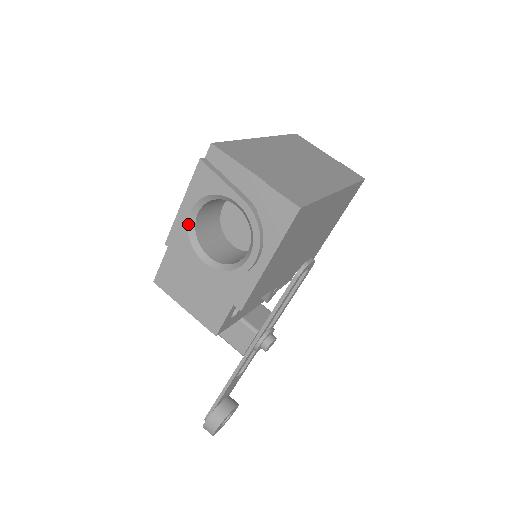
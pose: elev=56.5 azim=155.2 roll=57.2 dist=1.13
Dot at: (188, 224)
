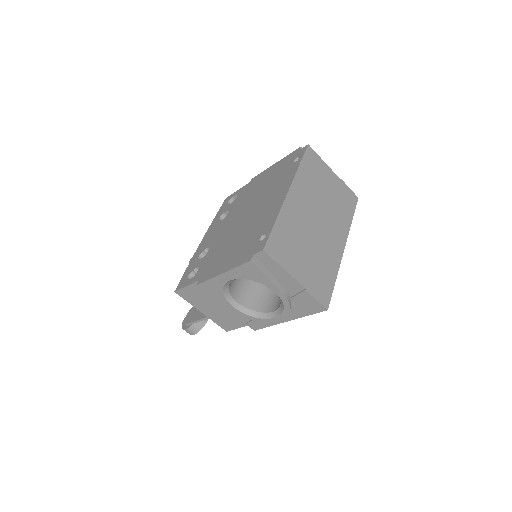
Dot at: (224, 285)
